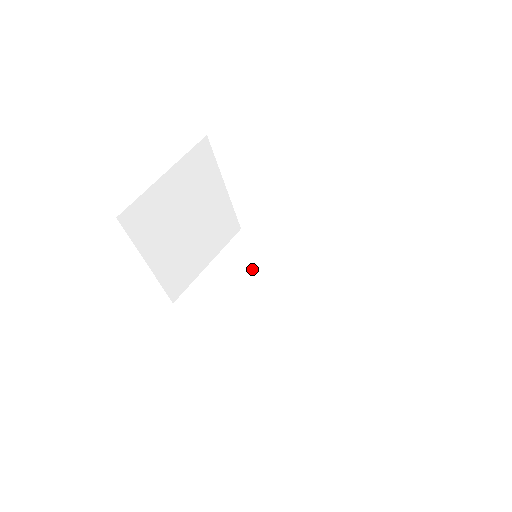
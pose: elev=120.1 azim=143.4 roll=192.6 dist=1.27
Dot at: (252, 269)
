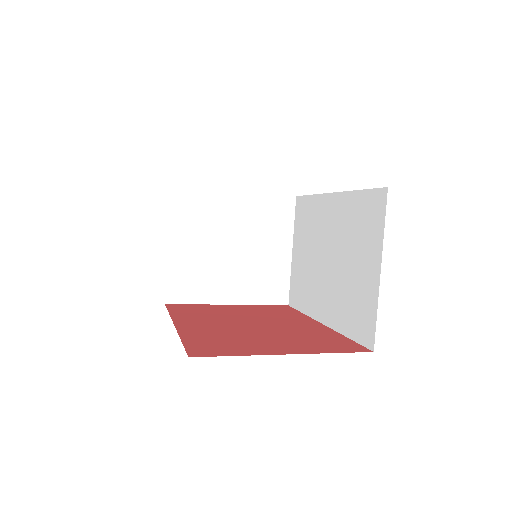
Dot at: (311, 236)
